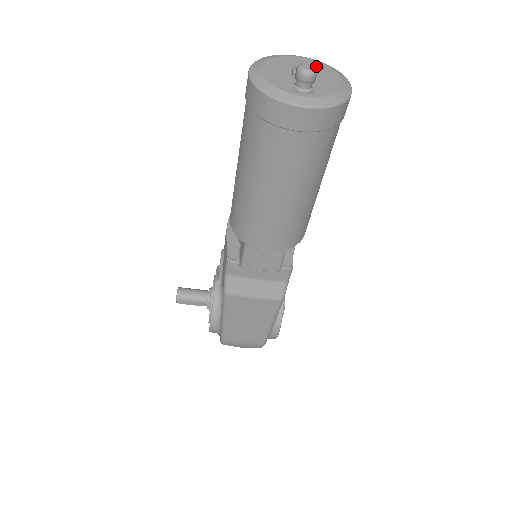
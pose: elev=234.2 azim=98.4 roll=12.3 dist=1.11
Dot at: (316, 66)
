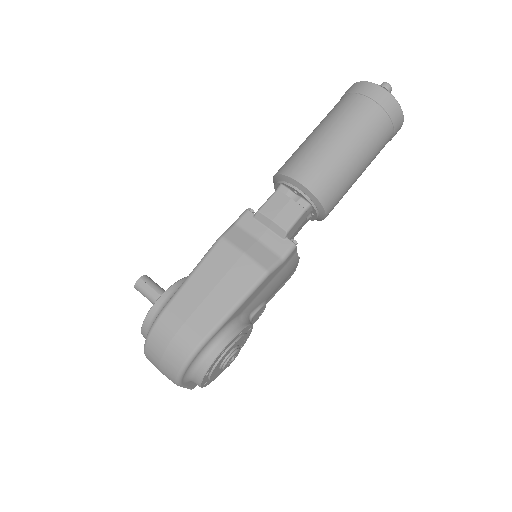
Dot at: occluded
